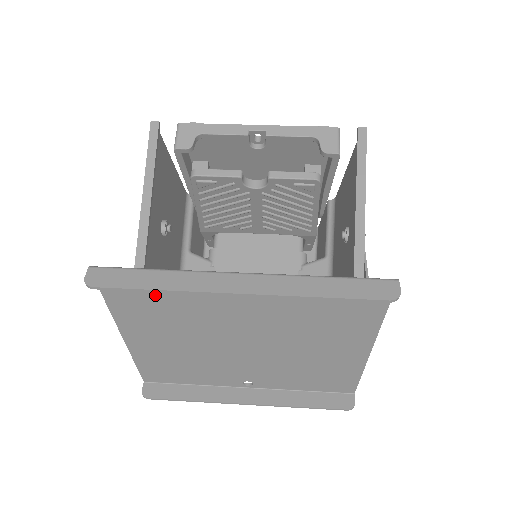
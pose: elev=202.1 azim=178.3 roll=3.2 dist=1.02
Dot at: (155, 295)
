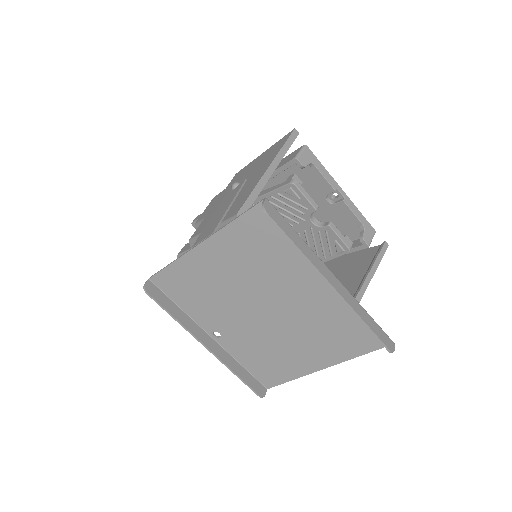
Dot at: (270, 244)
